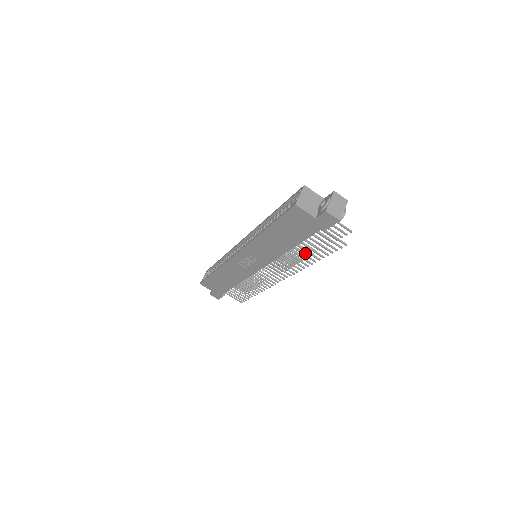
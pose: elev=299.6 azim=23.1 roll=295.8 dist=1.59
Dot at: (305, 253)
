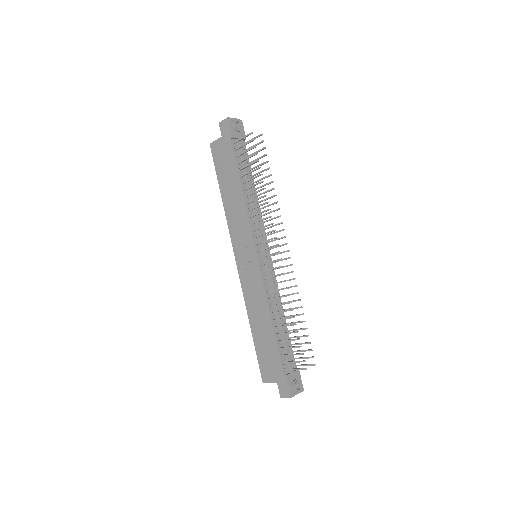
Dot at: (273, 203)
